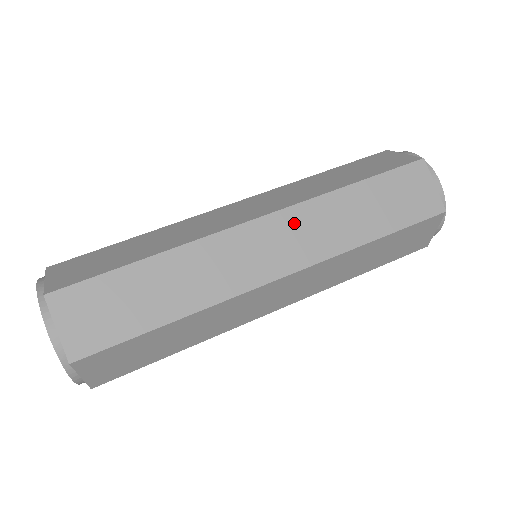
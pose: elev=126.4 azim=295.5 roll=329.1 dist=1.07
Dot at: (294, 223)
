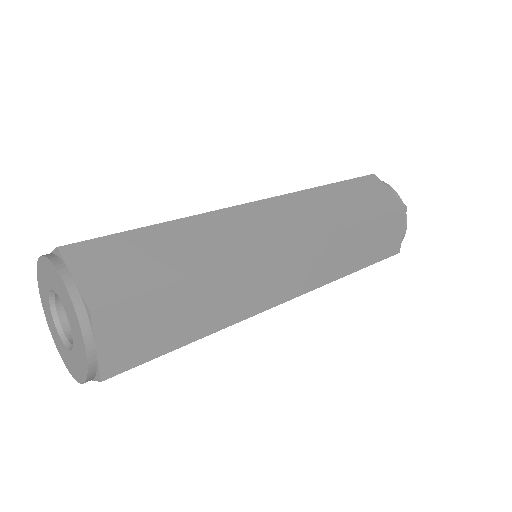
Dot at: occluded
